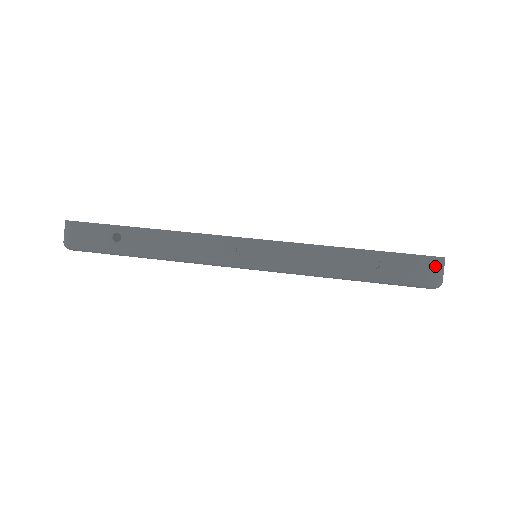
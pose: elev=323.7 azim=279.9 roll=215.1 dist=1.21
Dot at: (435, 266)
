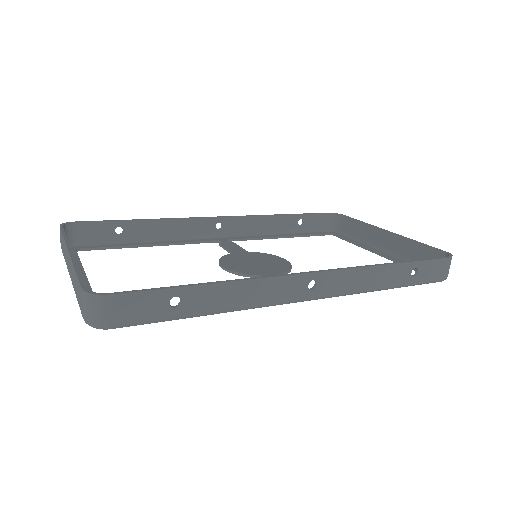
Dot at: occluded
